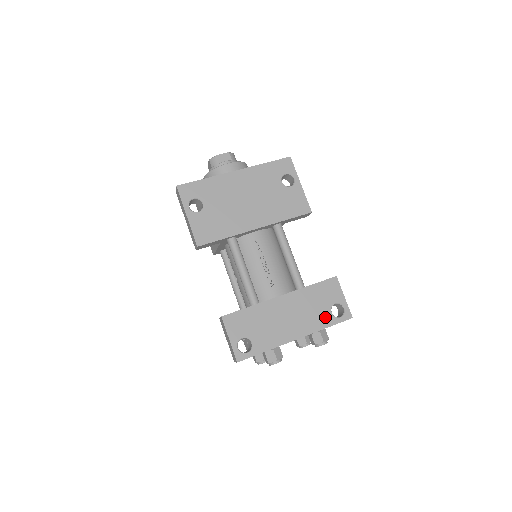
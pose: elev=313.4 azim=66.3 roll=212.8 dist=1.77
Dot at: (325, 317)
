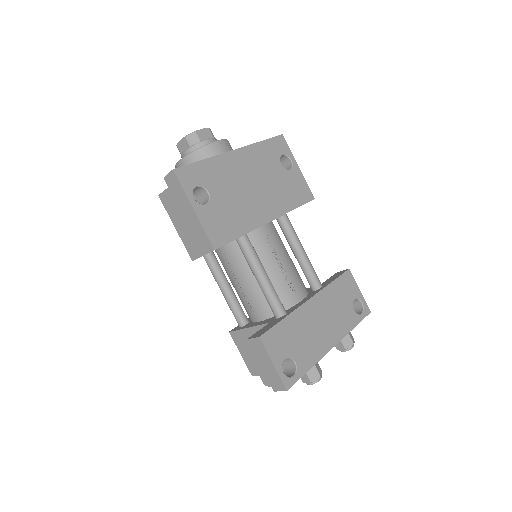
Dot at: (350, 316)
